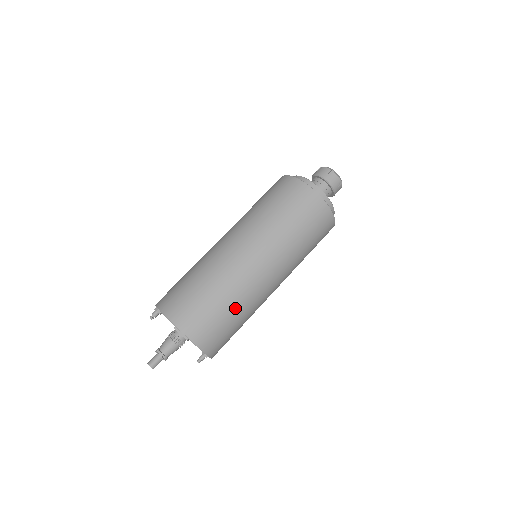
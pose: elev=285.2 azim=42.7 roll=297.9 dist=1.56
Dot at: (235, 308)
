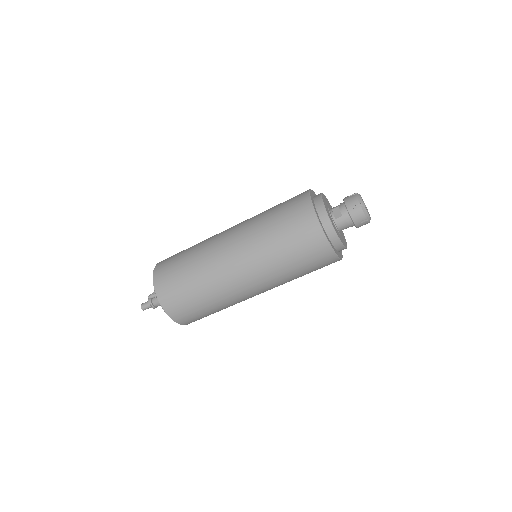
Dot at: occluded
